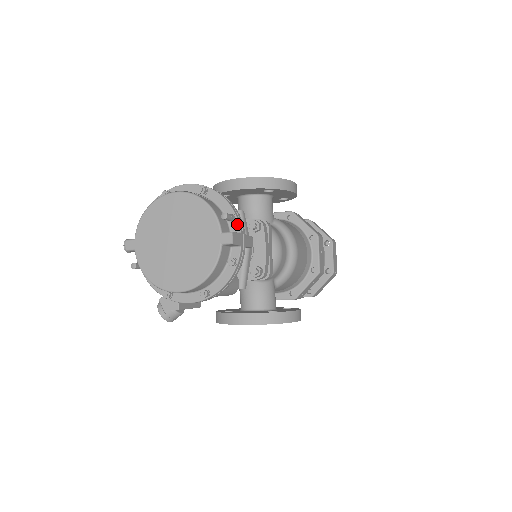
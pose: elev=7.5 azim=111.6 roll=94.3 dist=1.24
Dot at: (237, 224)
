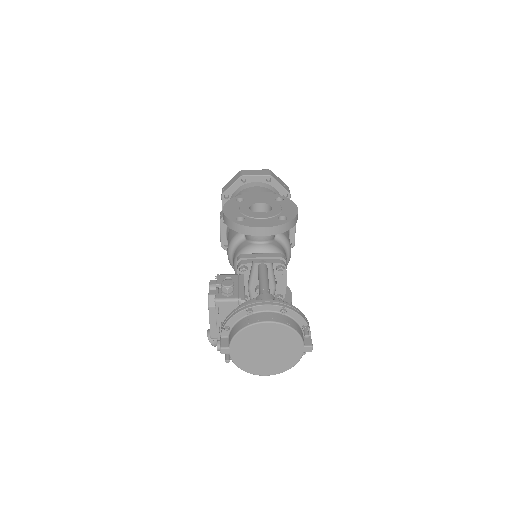
Dot at: (309, 331)
